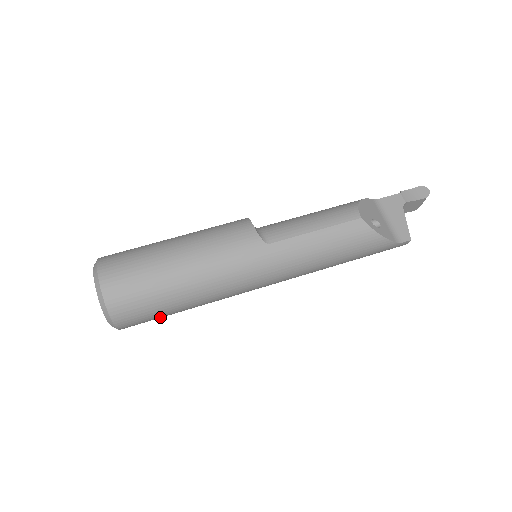
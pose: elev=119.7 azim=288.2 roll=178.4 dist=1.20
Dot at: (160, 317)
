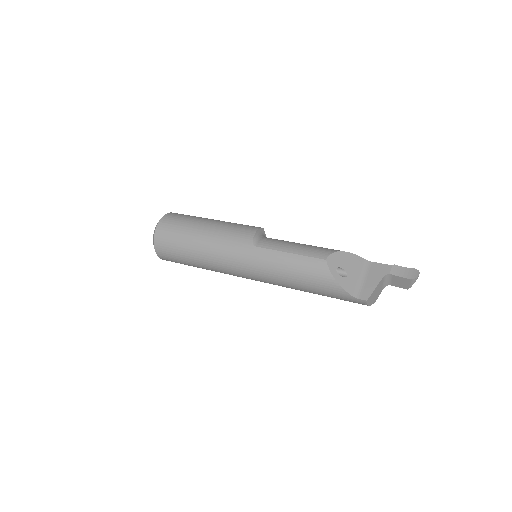
Dot at: (183, 263)
